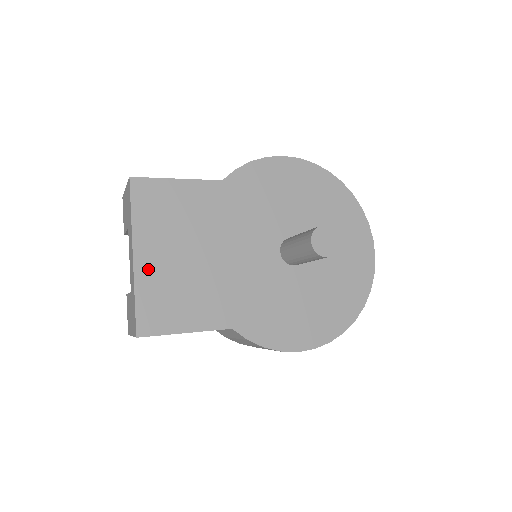
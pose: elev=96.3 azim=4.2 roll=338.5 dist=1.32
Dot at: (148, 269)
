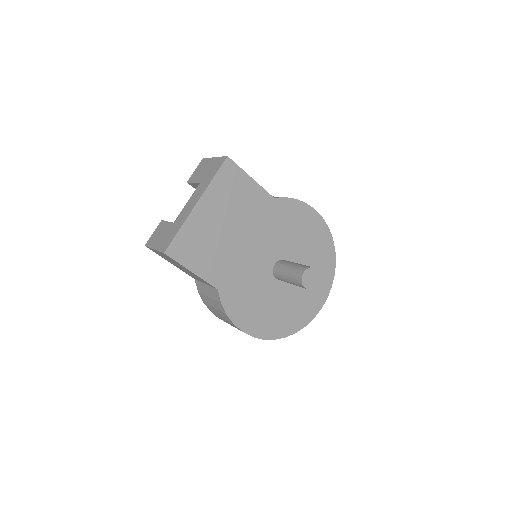
Dot at: (199, 218)
